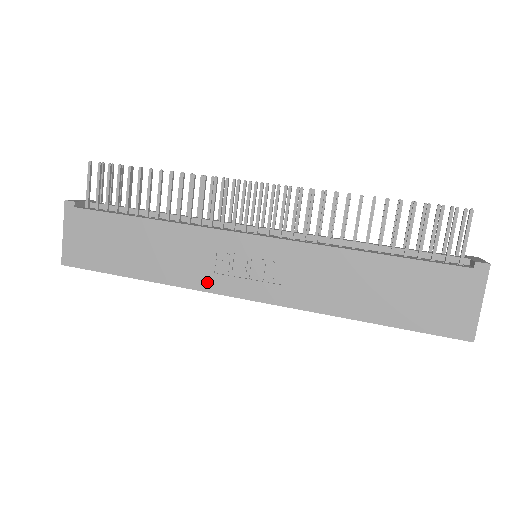
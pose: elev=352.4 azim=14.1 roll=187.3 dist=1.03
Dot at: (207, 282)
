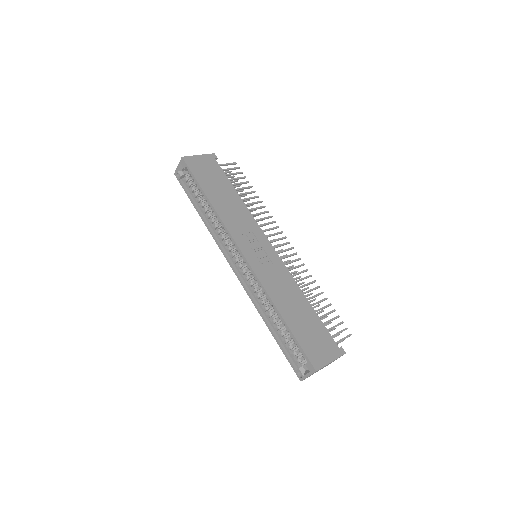
Dot at: (235, 232)
